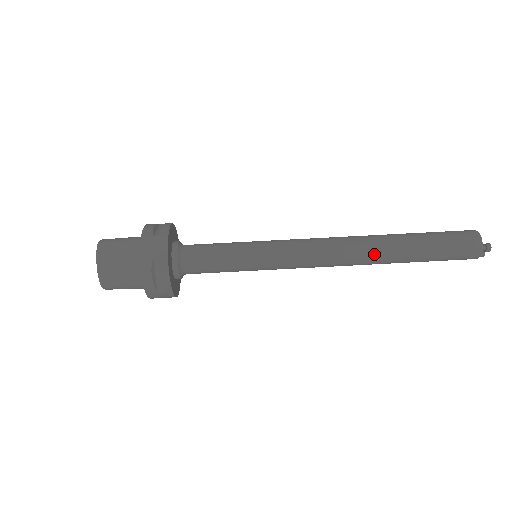
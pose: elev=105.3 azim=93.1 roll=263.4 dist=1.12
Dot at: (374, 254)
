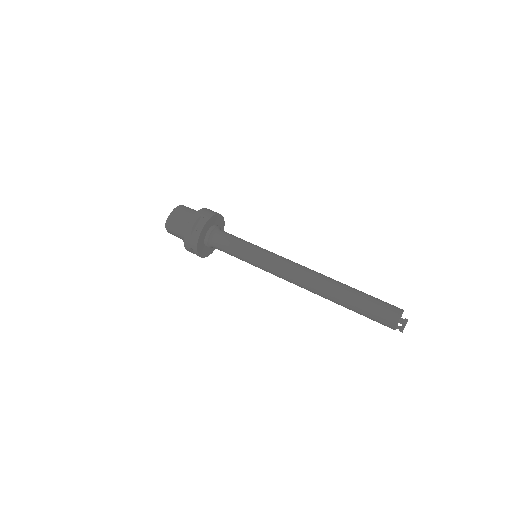
Dot at: (325, 284)
